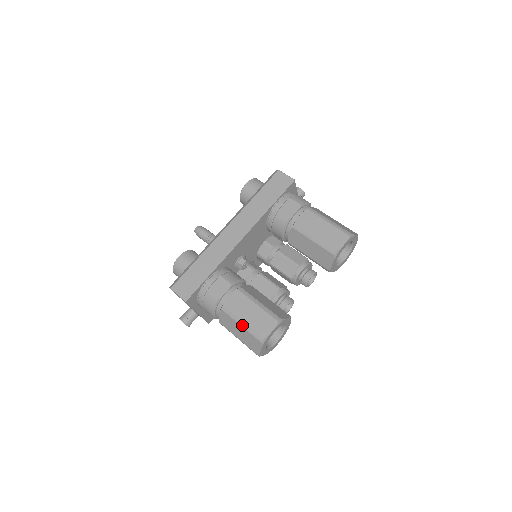
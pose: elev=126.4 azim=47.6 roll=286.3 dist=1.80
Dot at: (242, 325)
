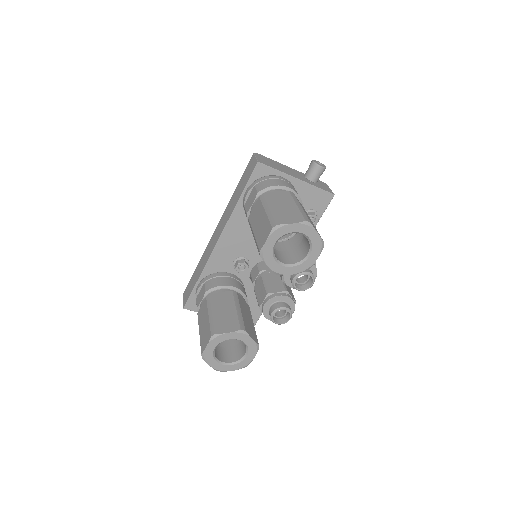
Dot at: occluded
